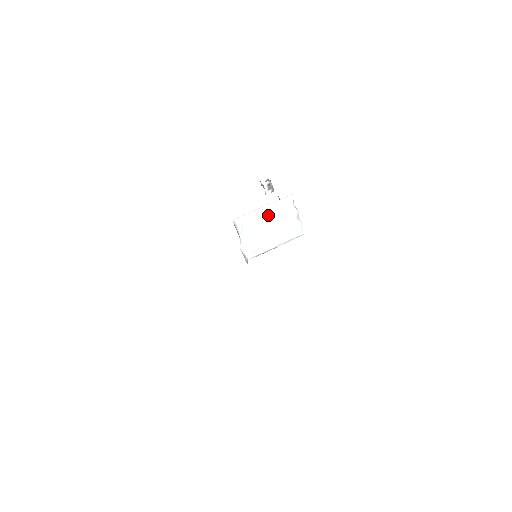
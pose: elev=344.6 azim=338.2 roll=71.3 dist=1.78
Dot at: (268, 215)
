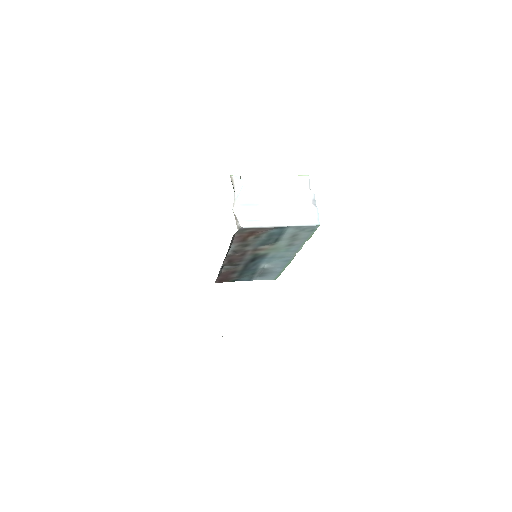
Dot at: (276, 187)
